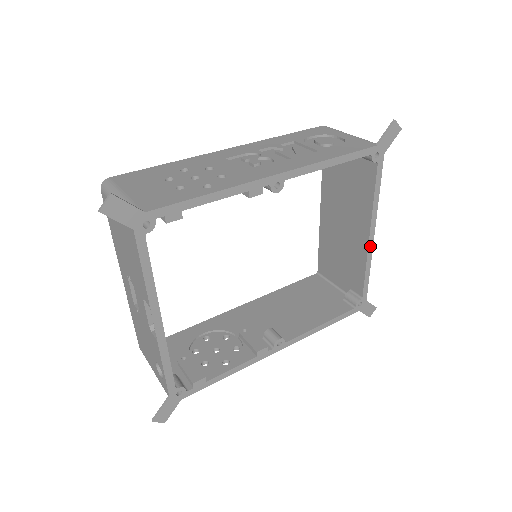
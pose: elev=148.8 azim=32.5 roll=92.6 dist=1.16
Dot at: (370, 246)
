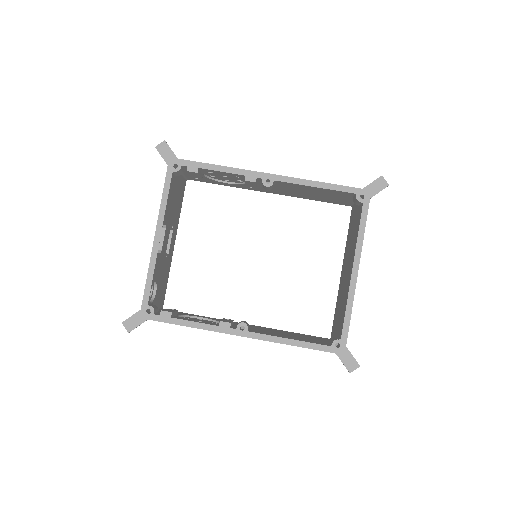
Dot at: (353, 282)
